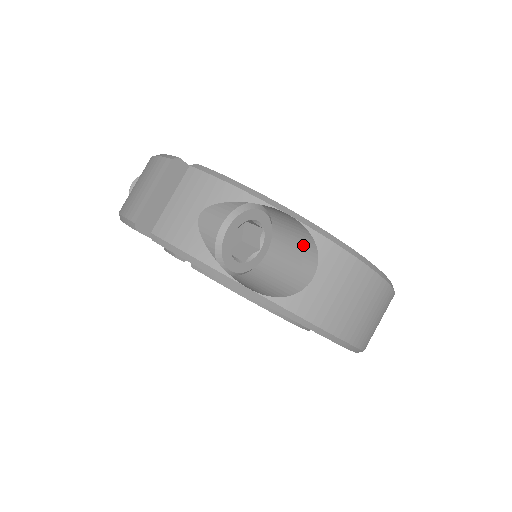
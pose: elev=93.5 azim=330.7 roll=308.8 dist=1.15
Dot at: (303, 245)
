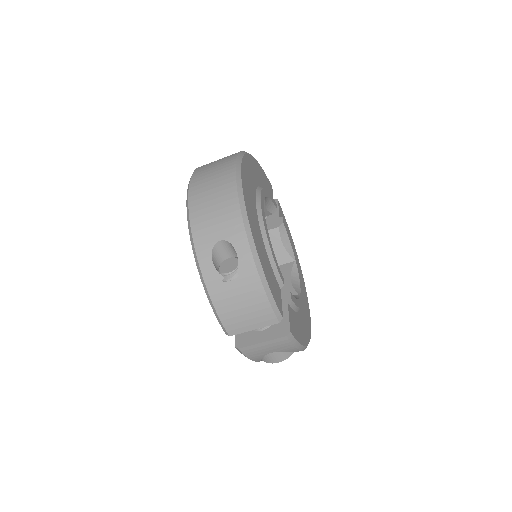
Dot at: occluded
